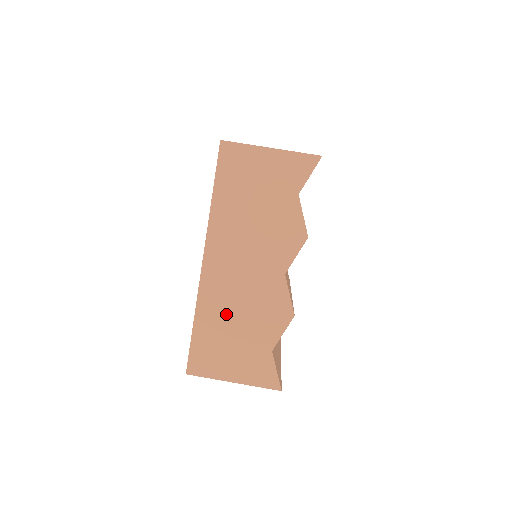
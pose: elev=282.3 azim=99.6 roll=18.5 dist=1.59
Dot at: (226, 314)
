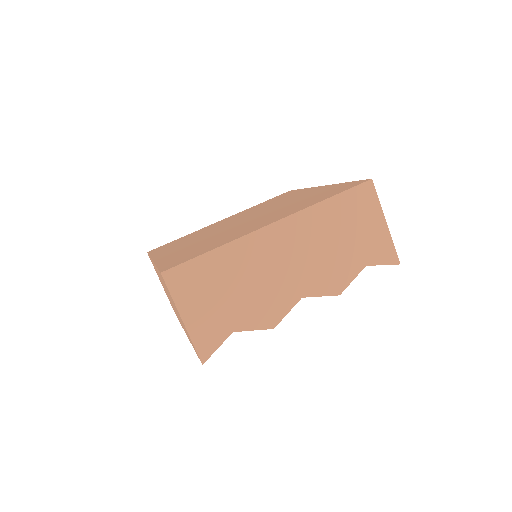
Dot at: (240, 272)
